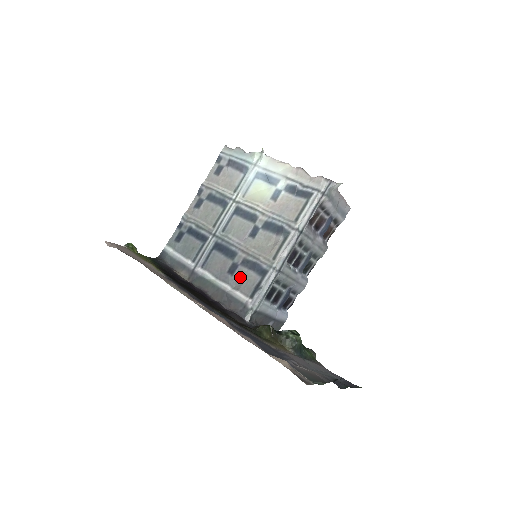
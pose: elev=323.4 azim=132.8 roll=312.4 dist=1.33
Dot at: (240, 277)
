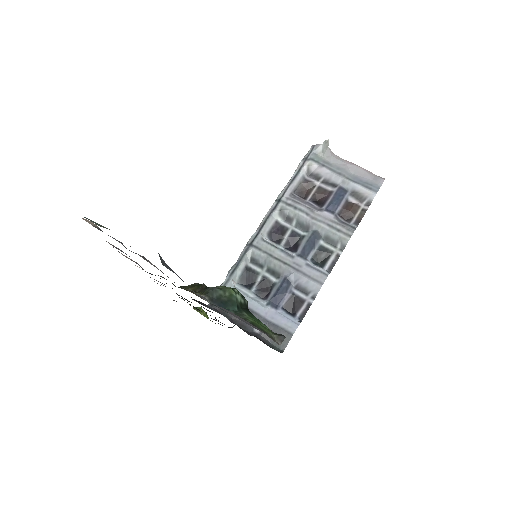
Dot at: occluded
